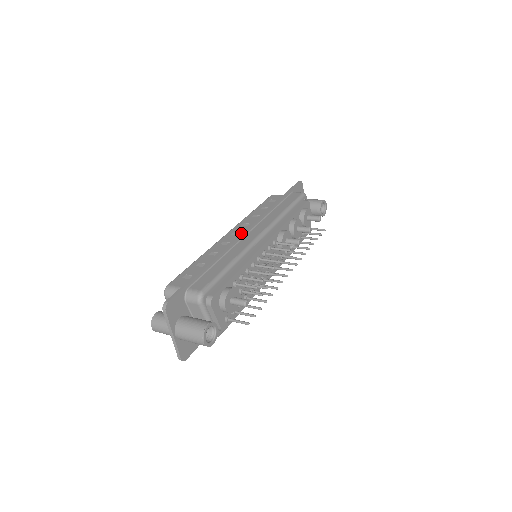
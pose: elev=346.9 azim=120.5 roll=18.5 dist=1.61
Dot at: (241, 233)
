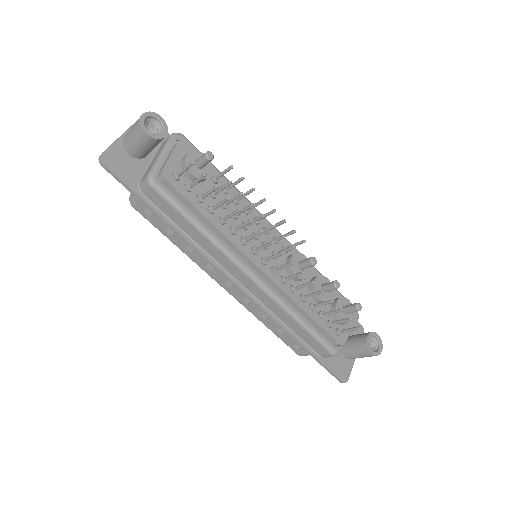
Dot at: occluded
